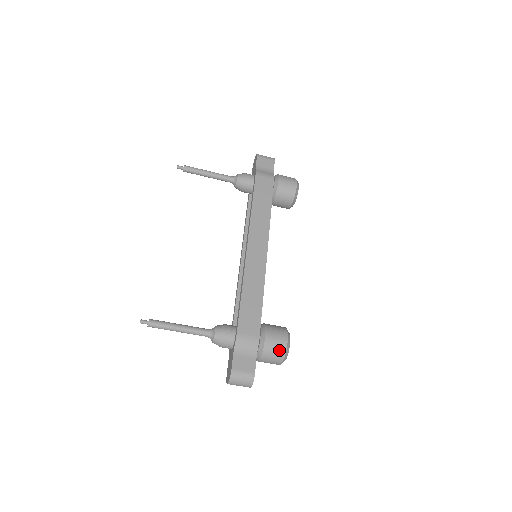
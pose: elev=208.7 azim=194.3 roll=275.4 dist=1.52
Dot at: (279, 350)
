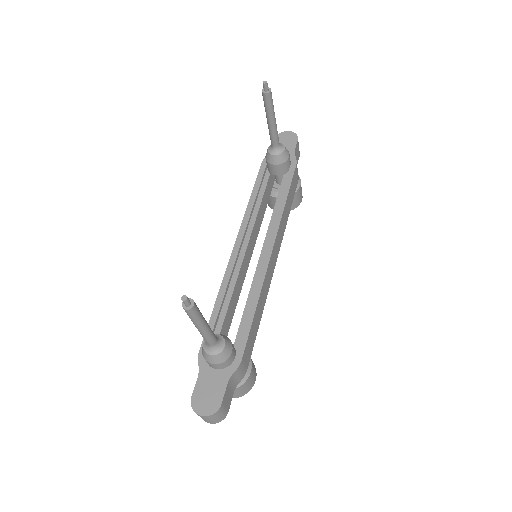
Dot at: (248, 389)
